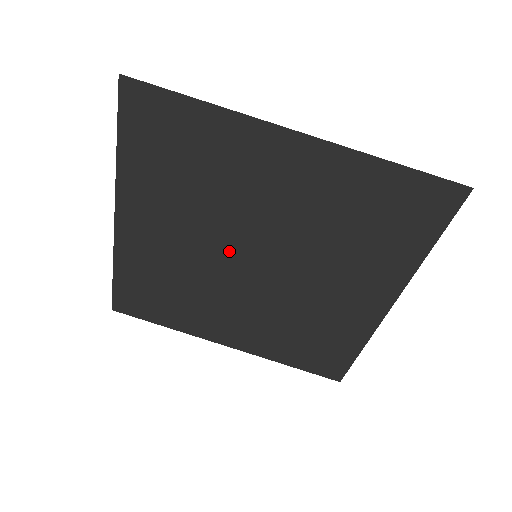
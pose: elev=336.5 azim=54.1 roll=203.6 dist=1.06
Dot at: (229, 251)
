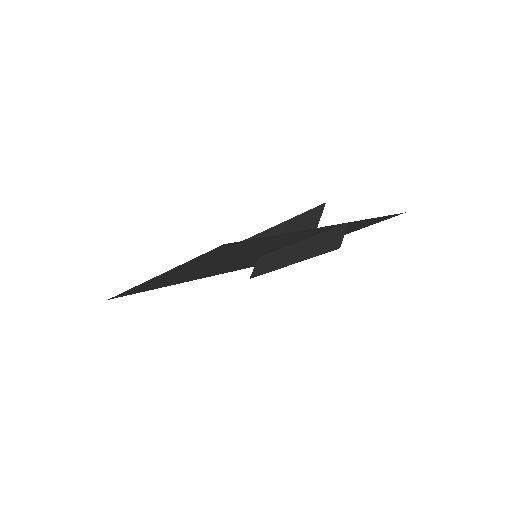
Dot at: (238, 260)
